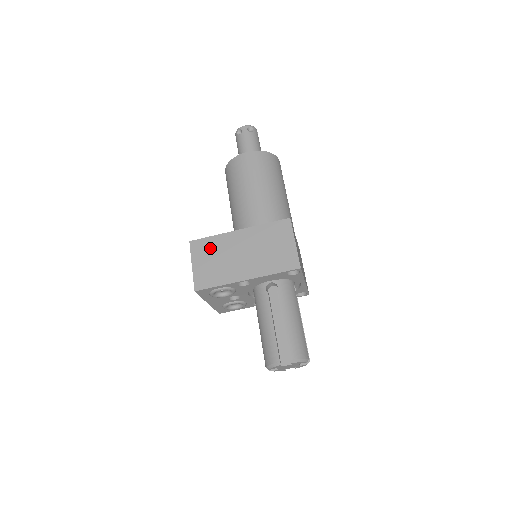
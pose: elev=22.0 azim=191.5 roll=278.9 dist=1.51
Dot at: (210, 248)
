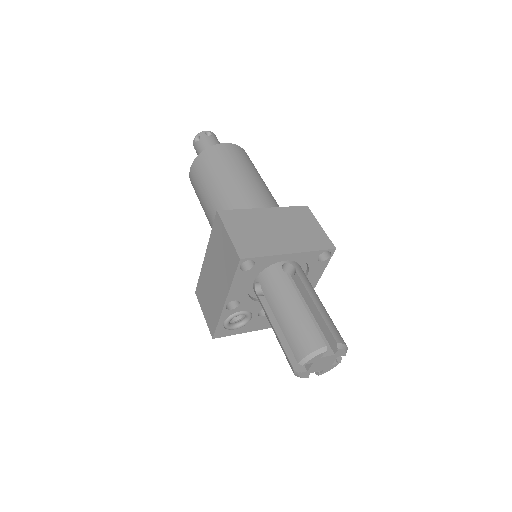
Dot at: (203, 289)
